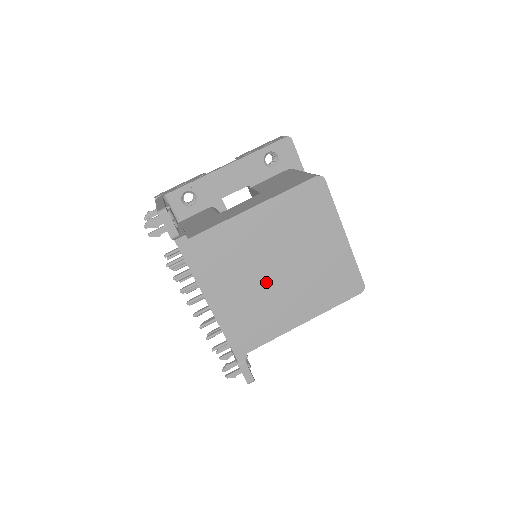
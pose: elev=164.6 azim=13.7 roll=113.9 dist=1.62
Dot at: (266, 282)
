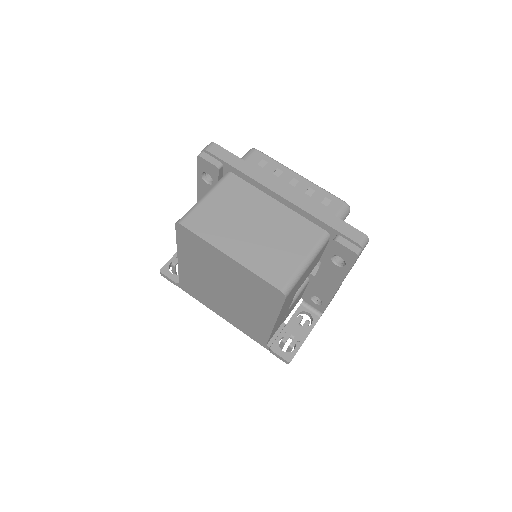
Dot at: (229, 300)
